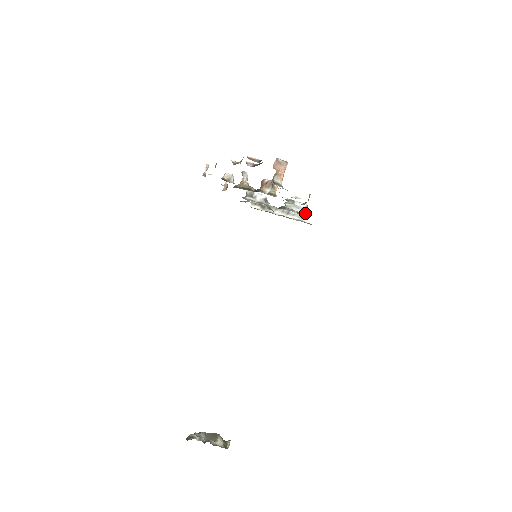
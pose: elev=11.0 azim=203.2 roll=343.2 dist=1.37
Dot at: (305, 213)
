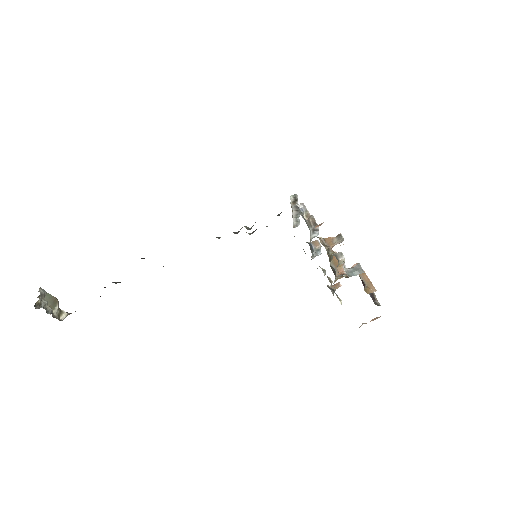
Dot at: occluded
